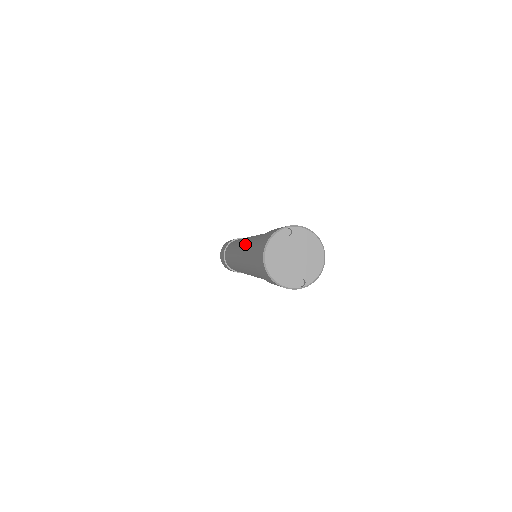
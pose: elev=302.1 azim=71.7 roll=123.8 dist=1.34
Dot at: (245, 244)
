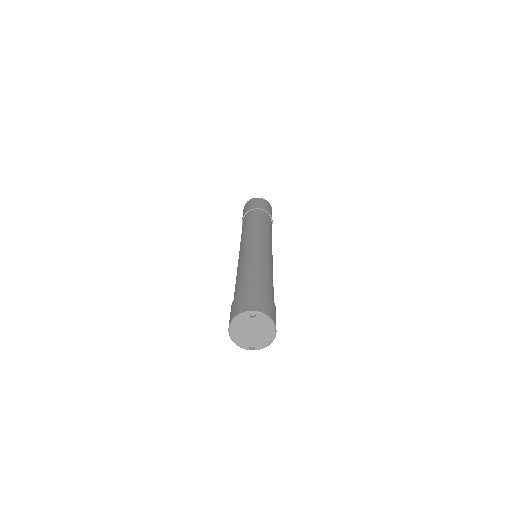
Dot at: (242, 261)
